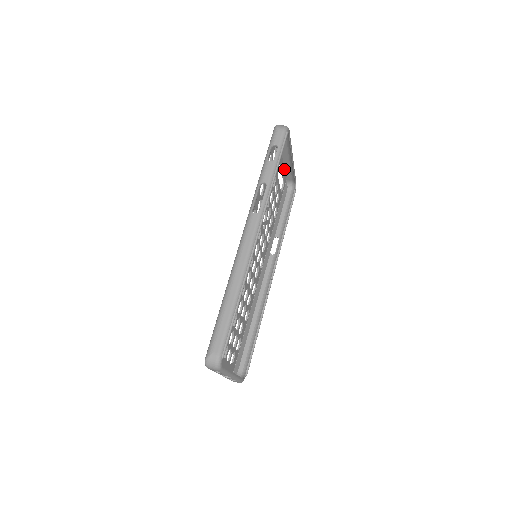
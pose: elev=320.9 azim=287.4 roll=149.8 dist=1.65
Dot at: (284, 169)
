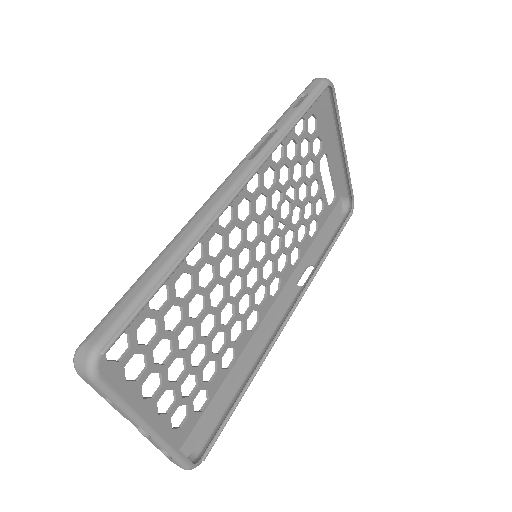
Dot at: (336, 174)
